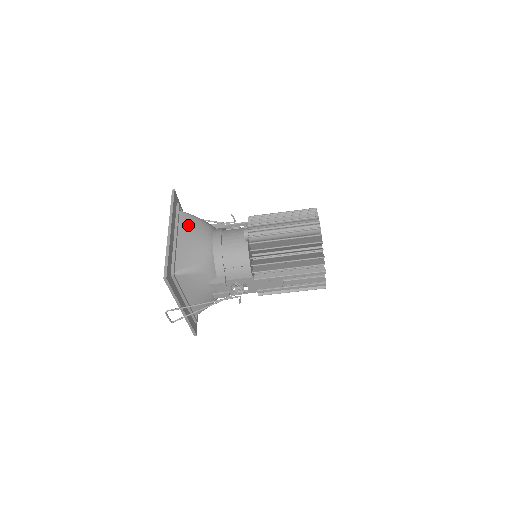
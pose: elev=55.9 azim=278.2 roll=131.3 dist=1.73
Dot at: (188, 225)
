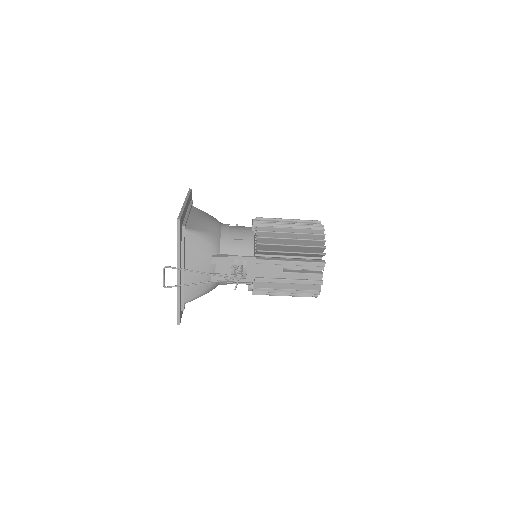
Dot at: (200, 212)
